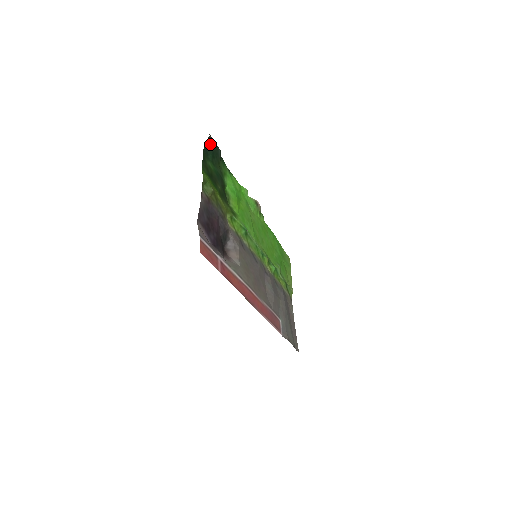
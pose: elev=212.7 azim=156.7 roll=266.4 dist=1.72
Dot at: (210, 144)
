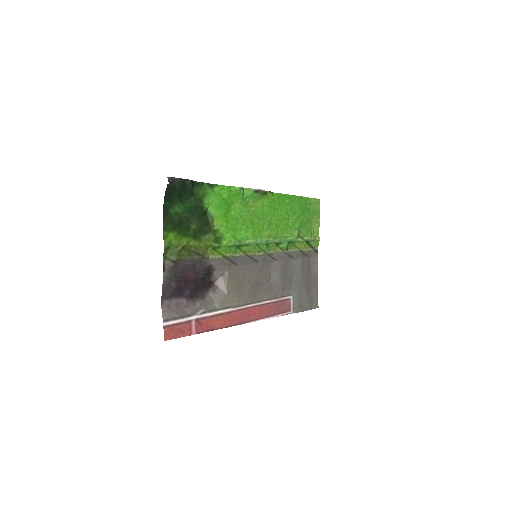
Dot at: (172, 189)
